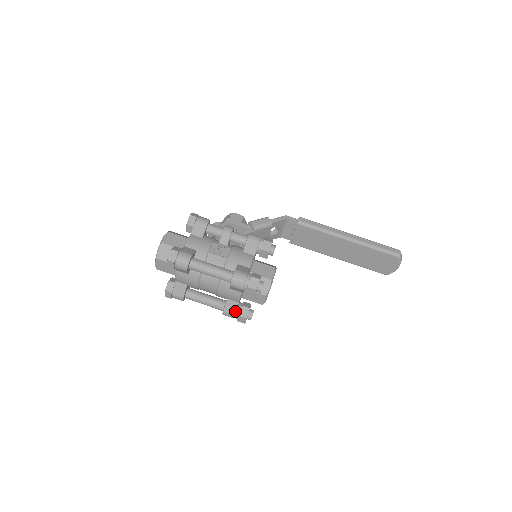
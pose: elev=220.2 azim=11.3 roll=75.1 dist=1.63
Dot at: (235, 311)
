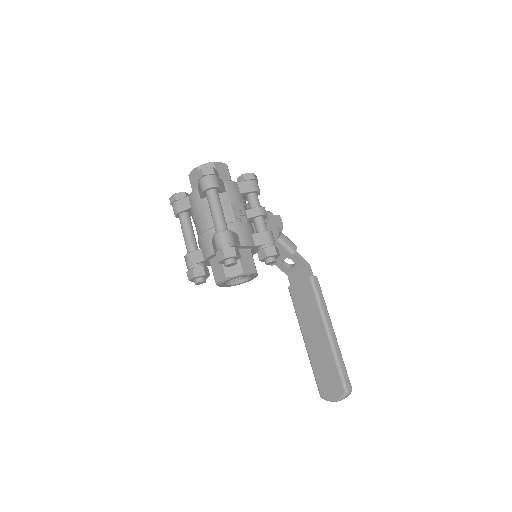
Dot at: (194, 263)
